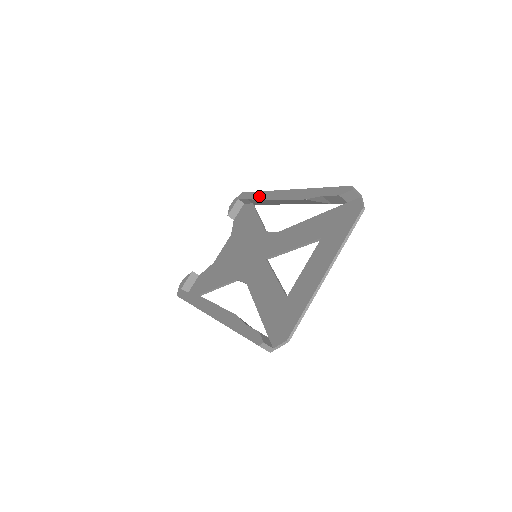
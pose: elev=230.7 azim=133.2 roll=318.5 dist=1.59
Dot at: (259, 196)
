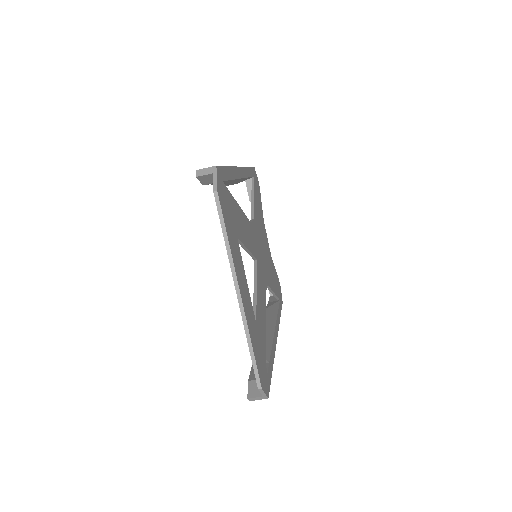
Dot at: occluded
